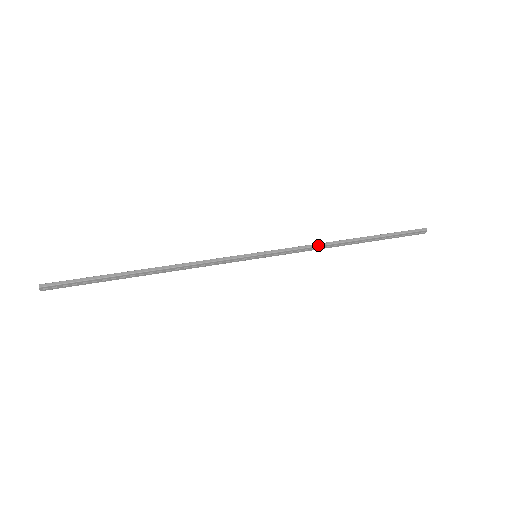
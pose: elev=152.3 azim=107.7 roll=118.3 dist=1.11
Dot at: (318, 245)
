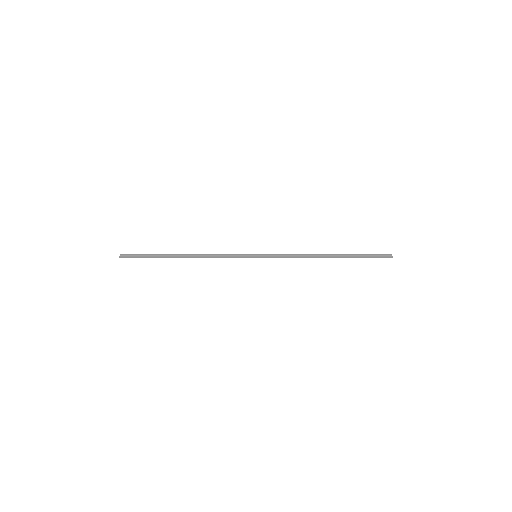
Dot at: occluded
